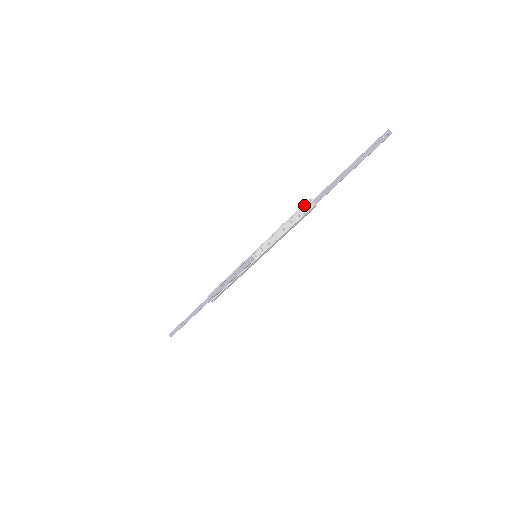
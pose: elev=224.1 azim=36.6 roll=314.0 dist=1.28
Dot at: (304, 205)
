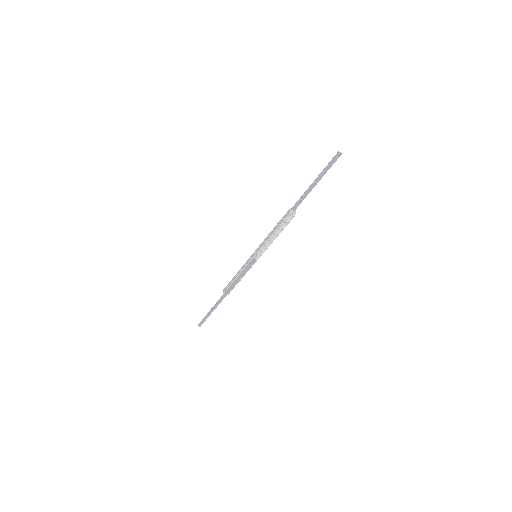
Dot at: (287, 216)
